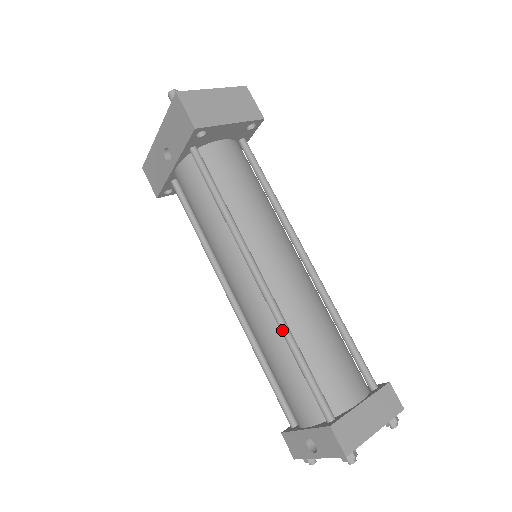
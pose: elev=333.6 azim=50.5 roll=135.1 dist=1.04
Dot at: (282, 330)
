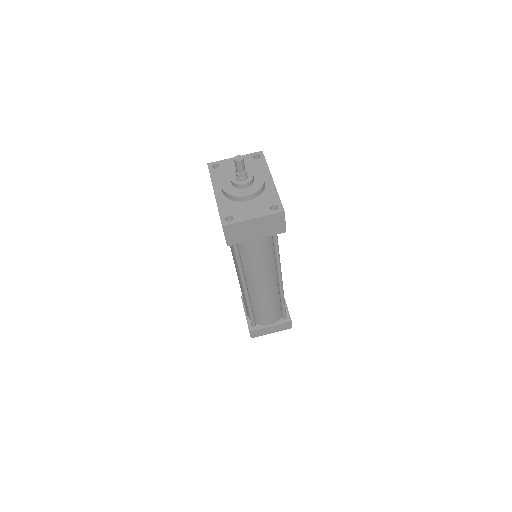
Dot at: (246, 302)
